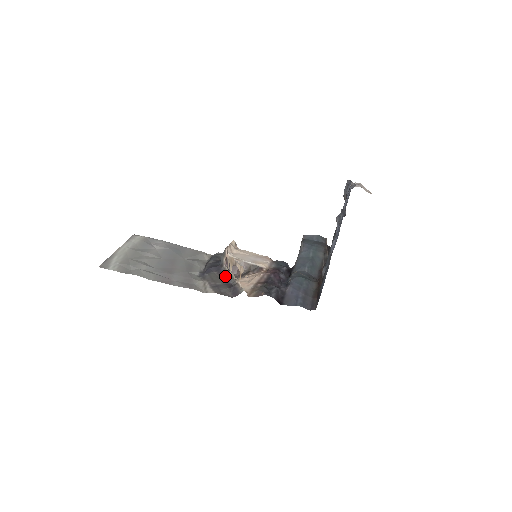
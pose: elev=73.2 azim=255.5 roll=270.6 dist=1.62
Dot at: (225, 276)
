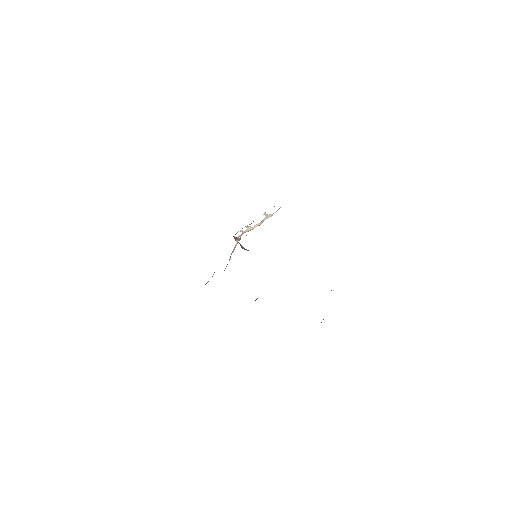
Dot at: occluded
